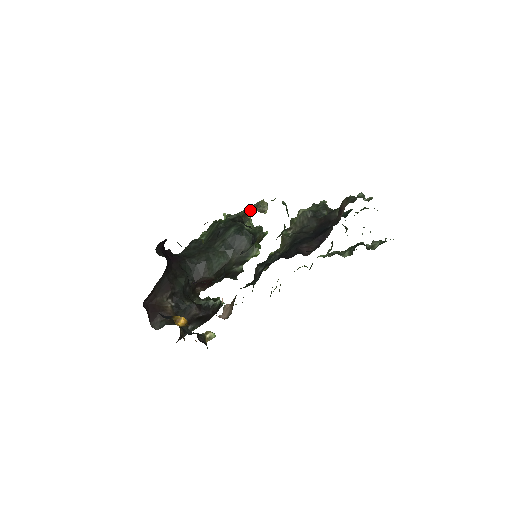
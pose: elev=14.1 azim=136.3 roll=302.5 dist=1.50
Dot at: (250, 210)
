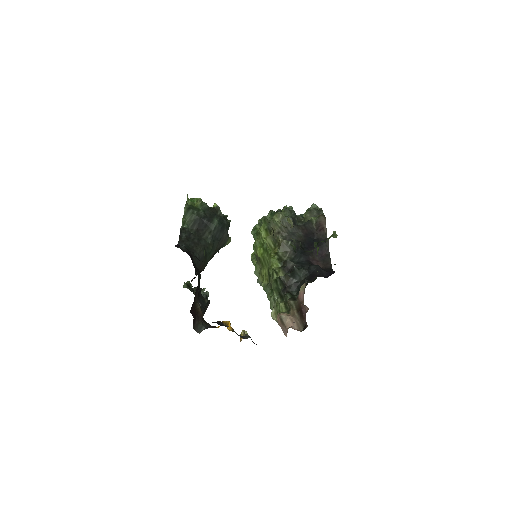
Dot at: occluded
